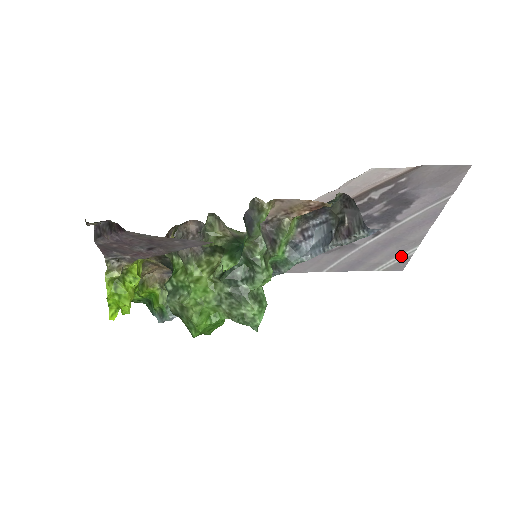
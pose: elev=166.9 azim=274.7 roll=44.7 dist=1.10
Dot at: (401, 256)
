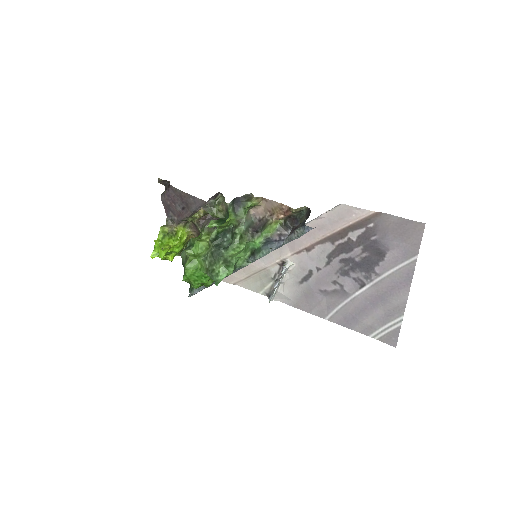
Dot at: (390, 325)
